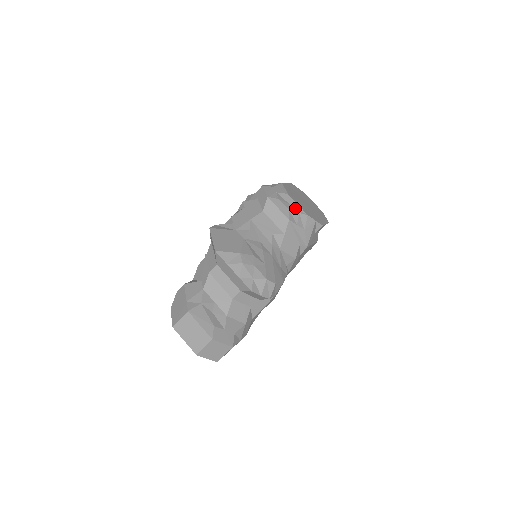
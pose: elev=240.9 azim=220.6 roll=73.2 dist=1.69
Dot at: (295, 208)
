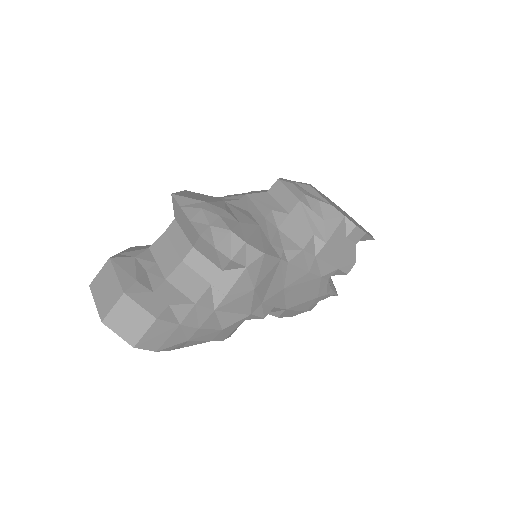
Dot at: (315, 196)
